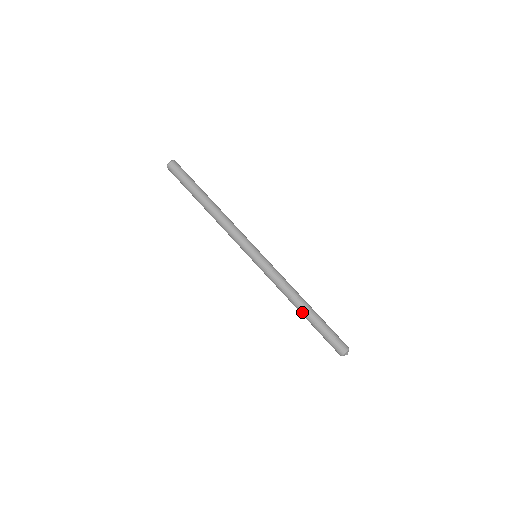
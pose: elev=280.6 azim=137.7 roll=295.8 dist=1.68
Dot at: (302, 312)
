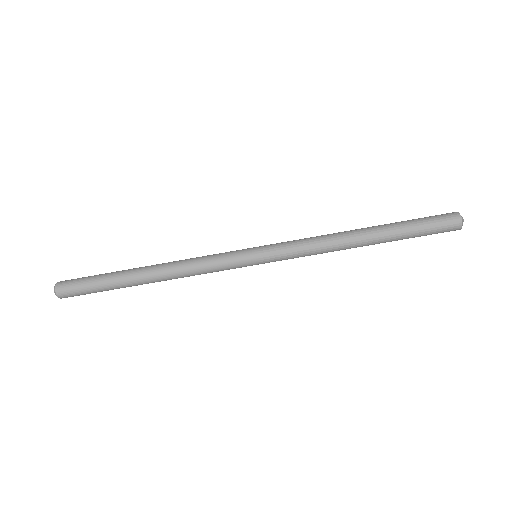
Dot at: occluded
